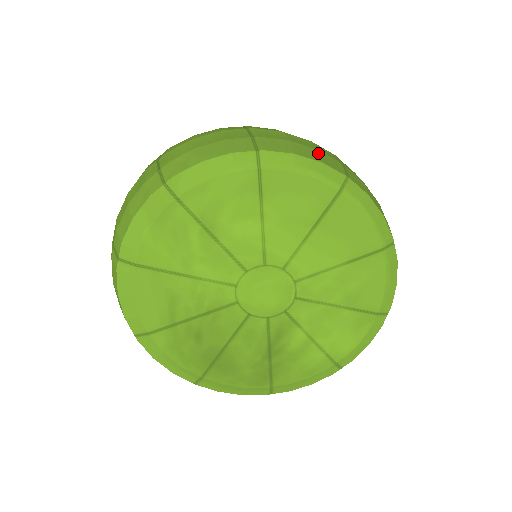
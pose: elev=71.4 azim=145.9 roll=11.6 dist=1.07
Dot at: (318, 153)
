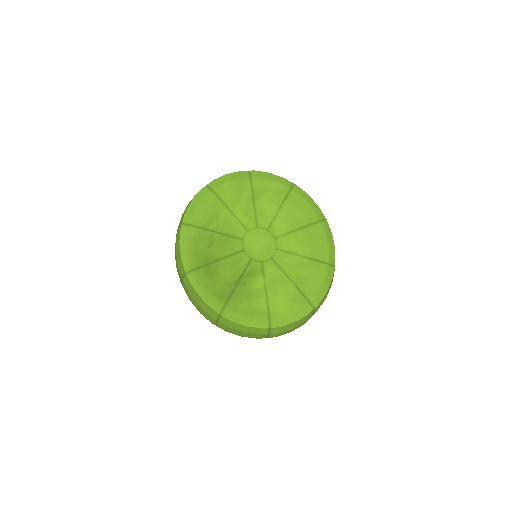
Dot at: occluded
